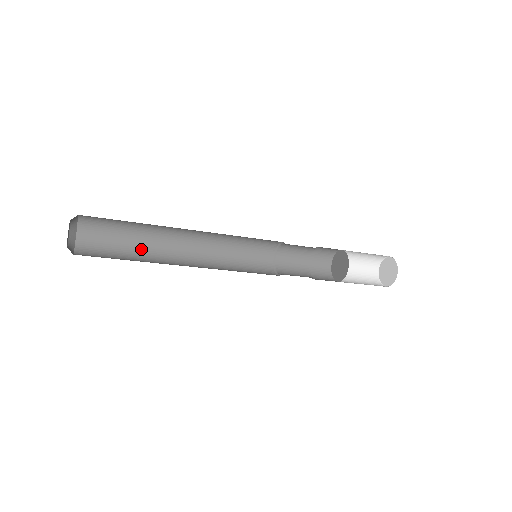
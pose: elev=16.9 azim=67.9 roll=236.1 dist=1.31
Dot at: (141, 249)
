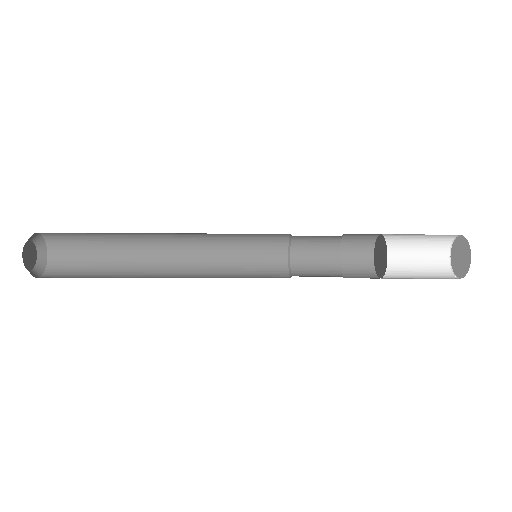
Dot at: (119, 244)
